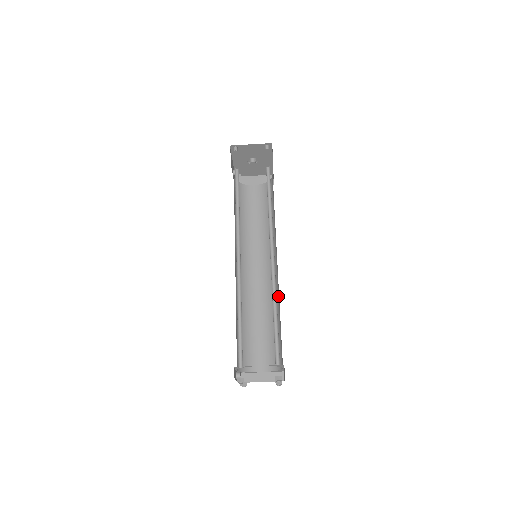
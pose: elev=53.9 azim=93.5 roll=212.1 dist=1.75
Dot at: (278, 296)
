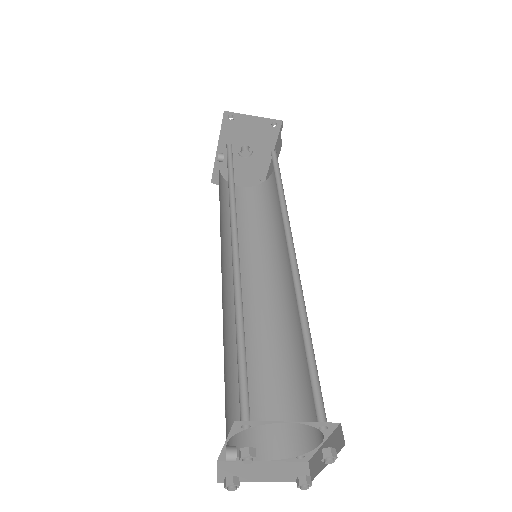
Dot at: (295, 319)
